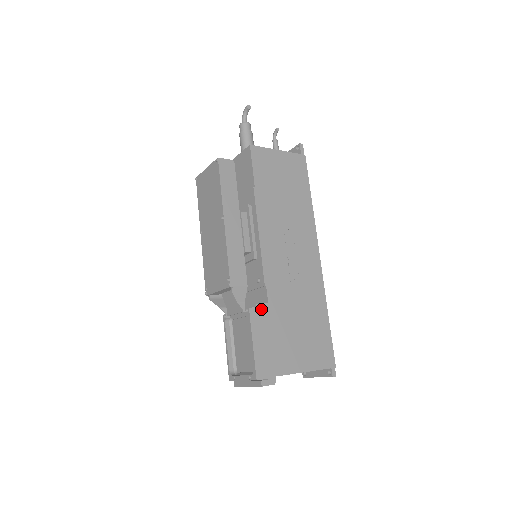
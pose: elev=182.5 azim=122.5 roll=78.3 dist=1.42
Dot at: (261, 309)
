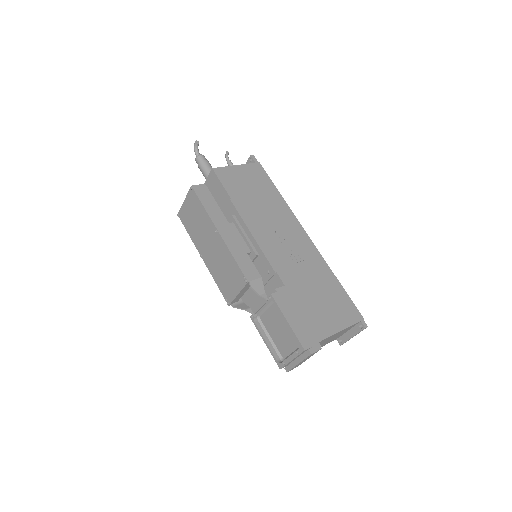
Dot at: (281, 292)
